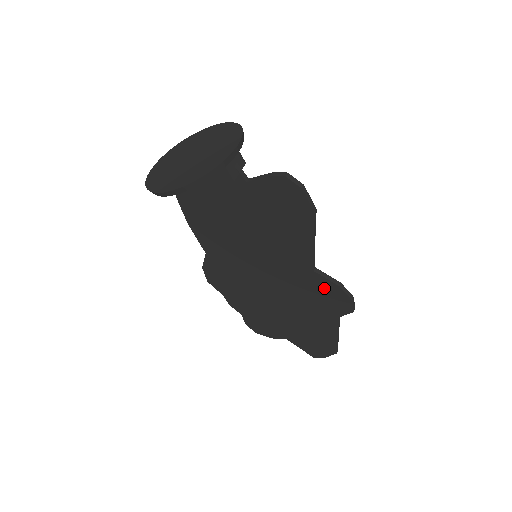
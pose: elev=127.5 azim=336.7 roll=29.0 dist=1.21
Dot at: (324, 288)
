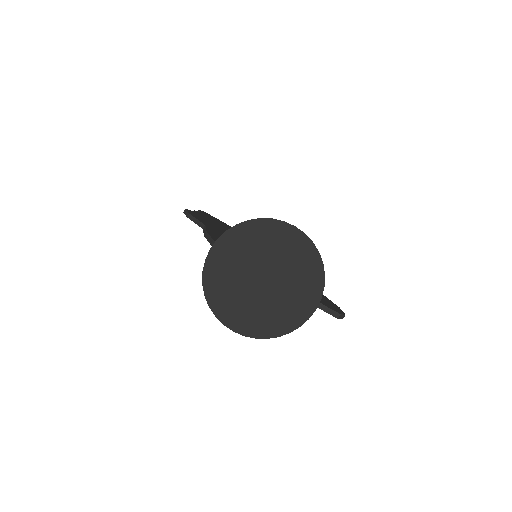
Dot at: occluded
